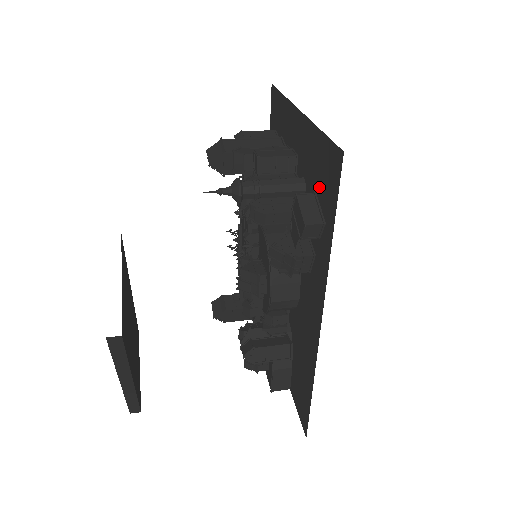
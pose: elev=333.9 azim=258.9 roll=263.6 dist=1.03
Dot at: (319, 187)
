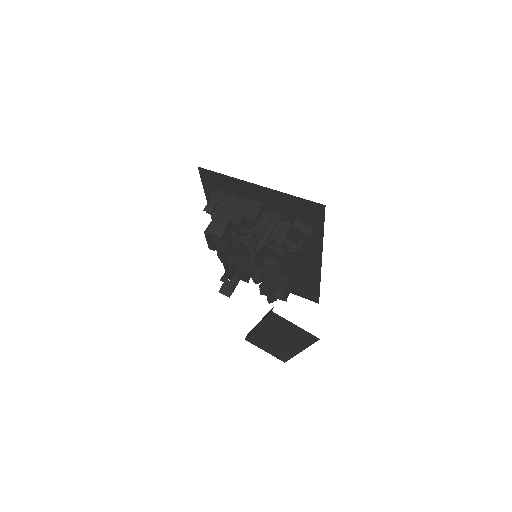
Dot at: (300, 216)
